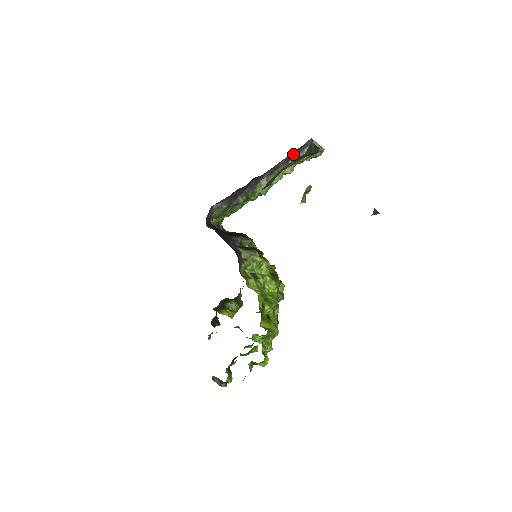
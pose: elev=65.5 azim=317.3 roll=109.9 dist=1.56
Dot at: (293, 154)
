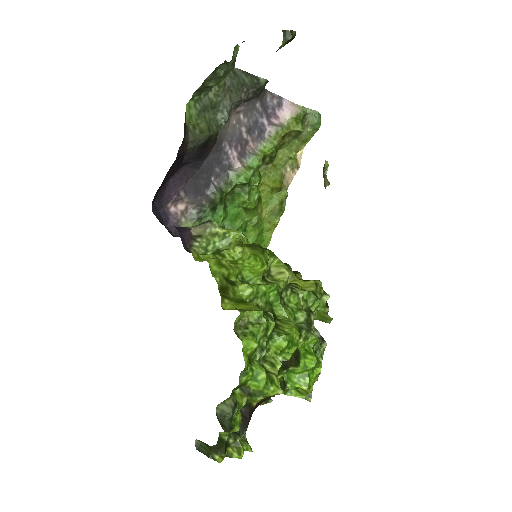
Dot at: (258, 120)
